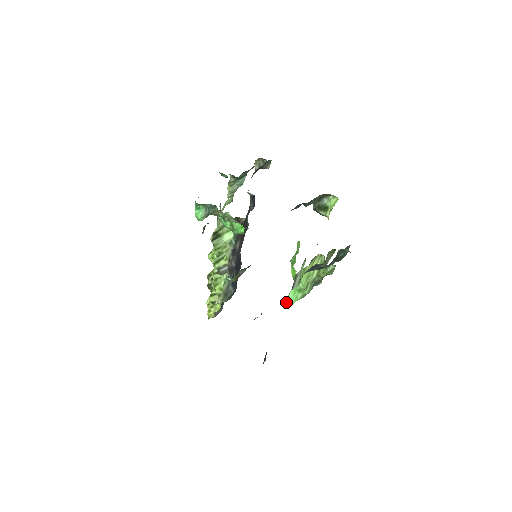
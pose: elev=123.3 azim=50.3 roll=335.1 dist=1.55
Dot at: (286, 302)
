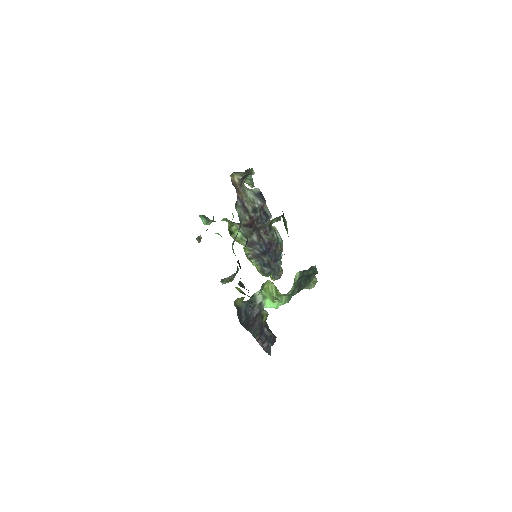
Dot at: occluded
